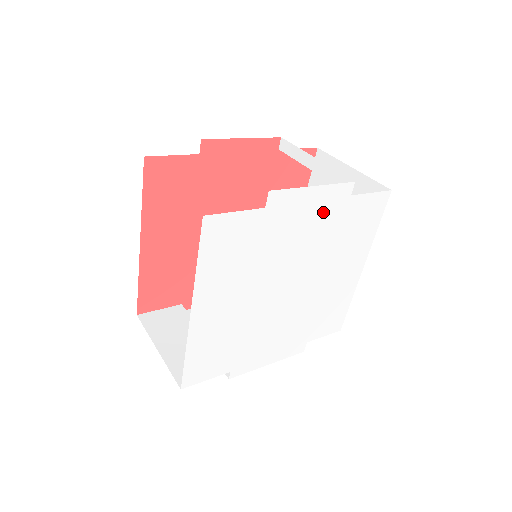
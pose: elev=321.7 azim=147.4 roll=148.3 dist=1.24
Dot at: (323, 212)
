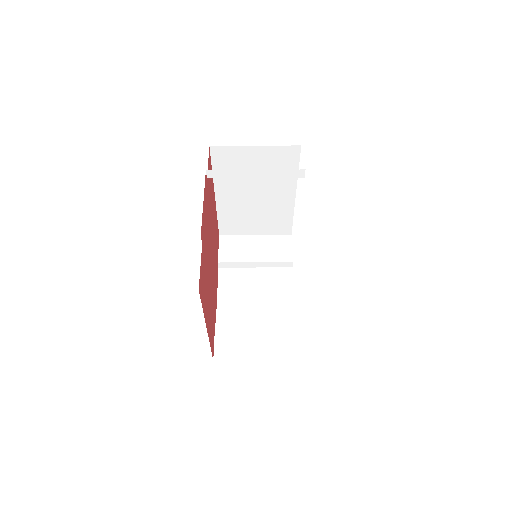
Dot at: occluded
